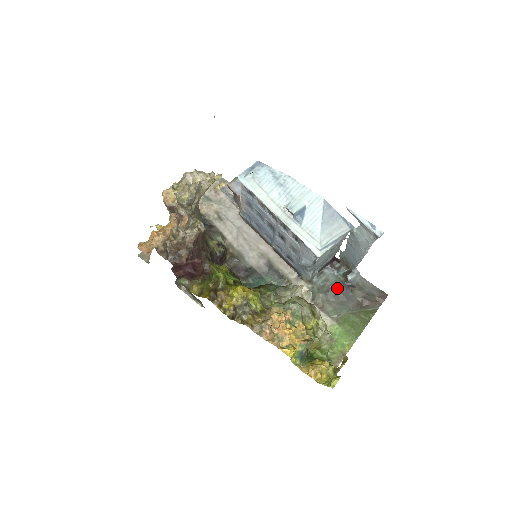
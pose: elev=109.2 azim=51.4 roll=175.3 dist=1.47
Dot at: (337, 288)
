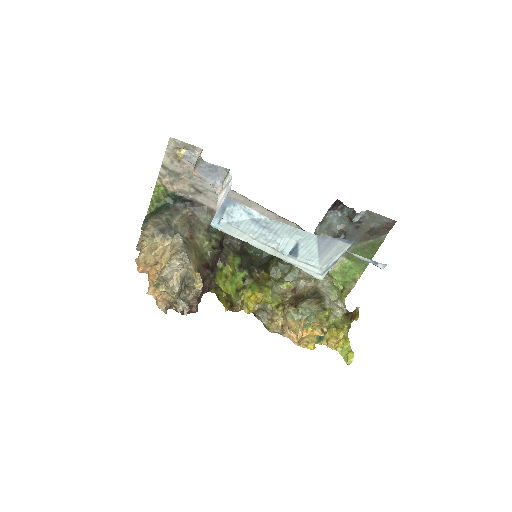
Dot at: (343, 236)
